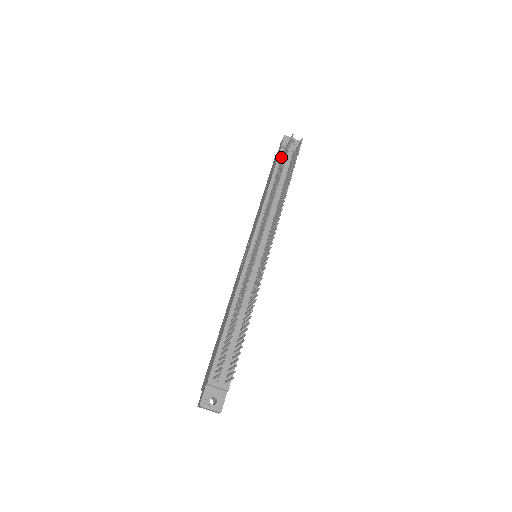
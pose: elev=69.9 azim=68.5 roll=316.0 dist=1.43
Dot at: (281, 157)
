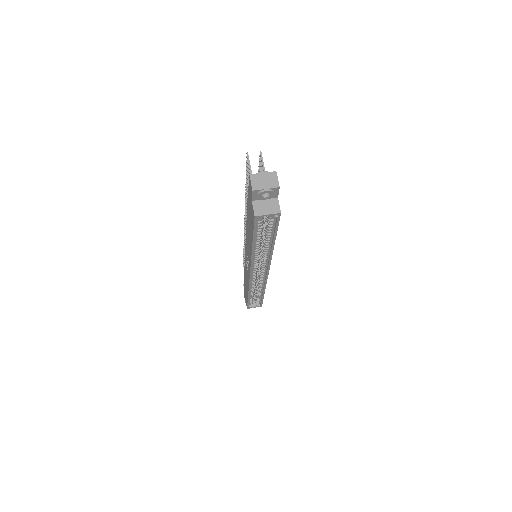
Dot at: occluded
